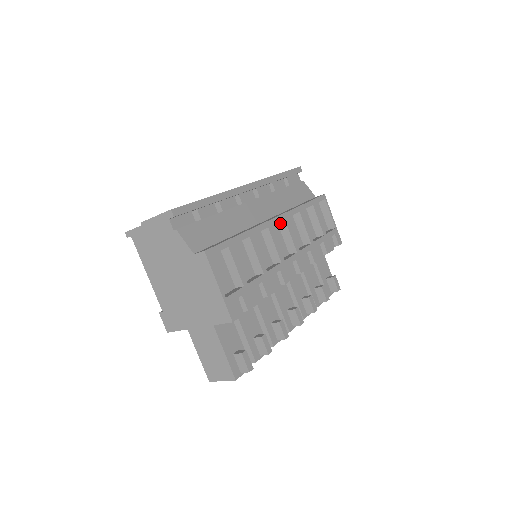
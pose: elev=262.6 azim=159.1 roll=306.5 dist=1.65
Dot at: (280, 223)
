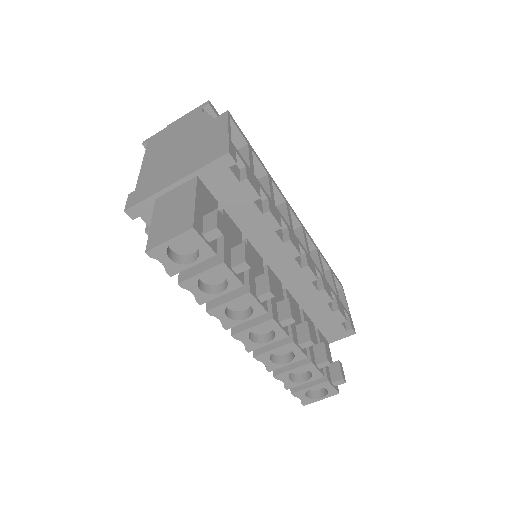
Dot at: (295, 231)
